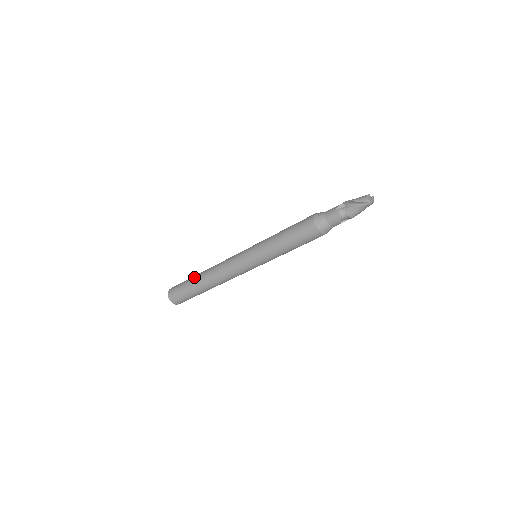
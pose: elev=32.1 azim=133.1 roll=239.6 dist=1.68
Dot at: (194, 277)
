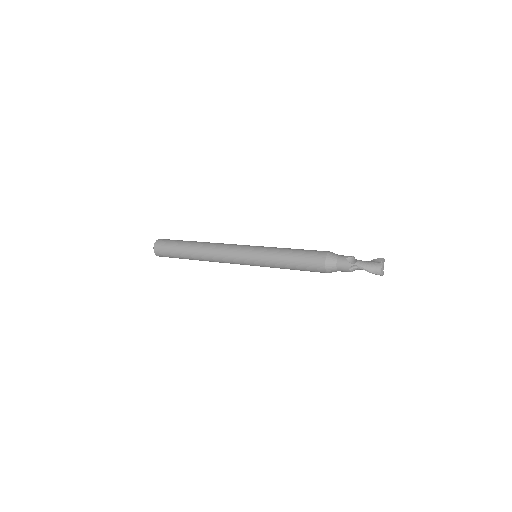
Dot at: (185, 253)
